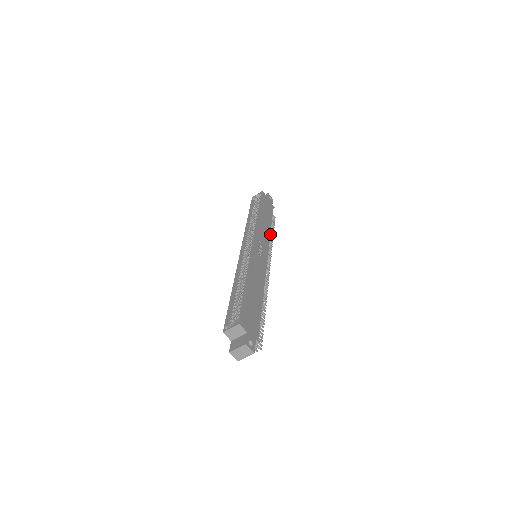
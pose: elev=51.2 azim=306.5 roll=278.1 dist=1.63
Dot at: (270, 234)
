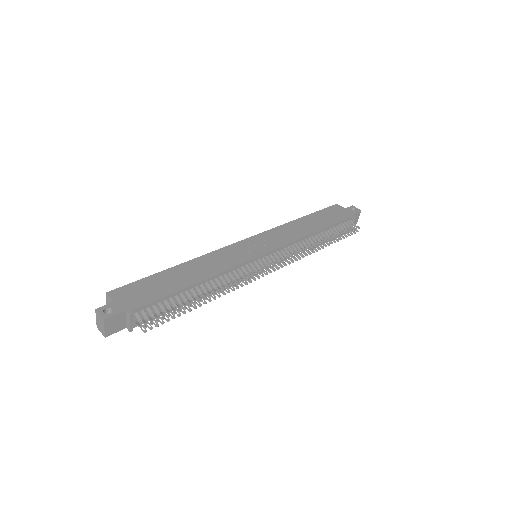
Dot at: (322, 240)
